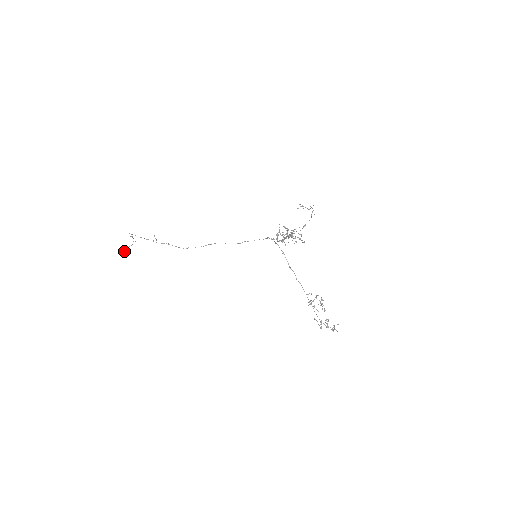
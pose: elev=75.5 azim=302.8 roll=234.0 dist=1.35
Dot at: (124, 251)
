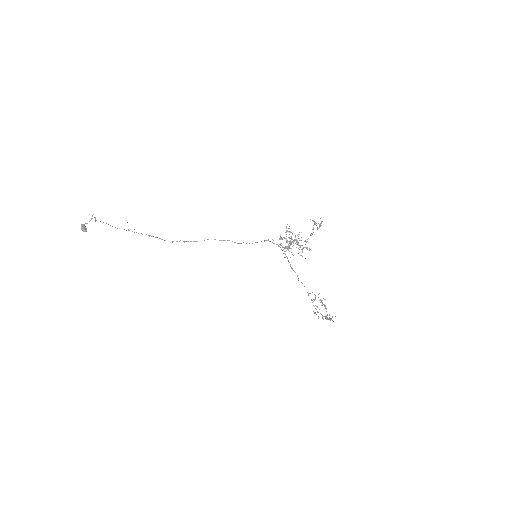
Dot at: (84, 230)
